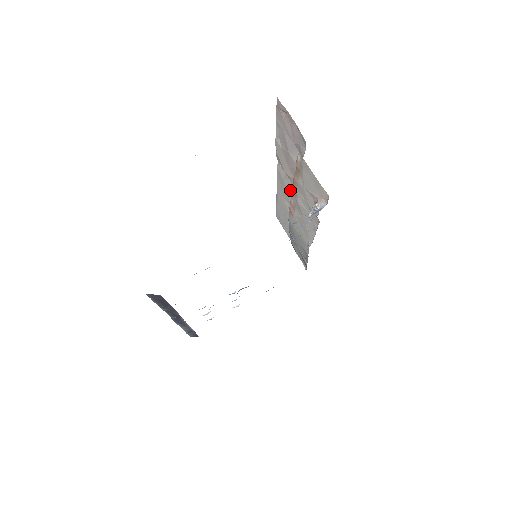
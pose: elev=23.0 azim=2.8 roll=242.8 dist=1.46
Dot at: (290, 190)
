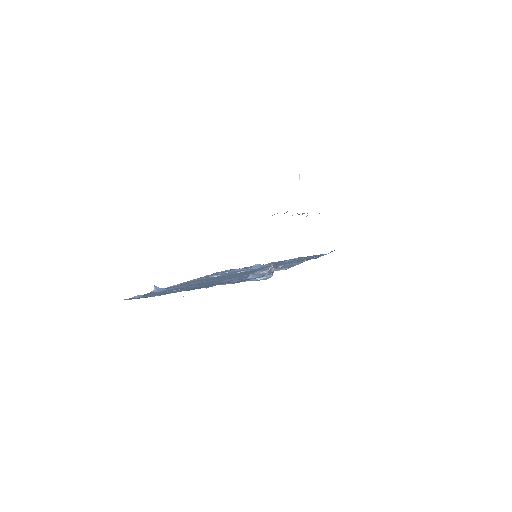
Dot at: occluded
